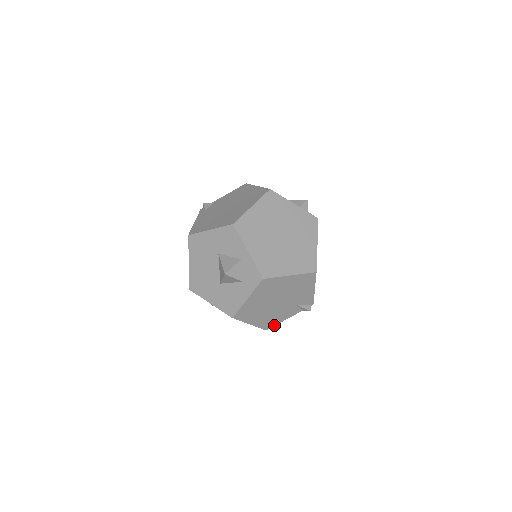
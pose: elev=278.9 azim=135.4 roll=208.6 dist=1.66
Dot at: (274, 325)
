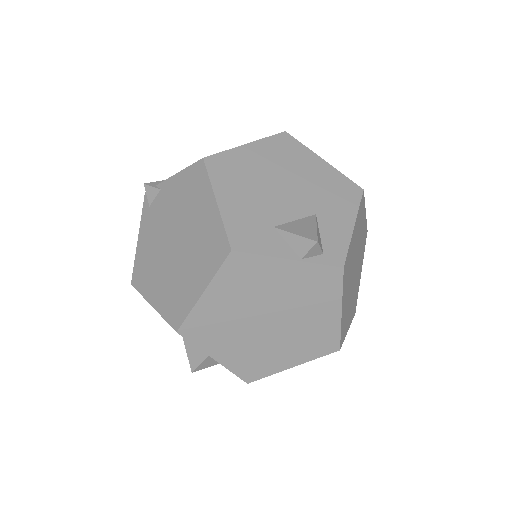
Dot at: occluded
